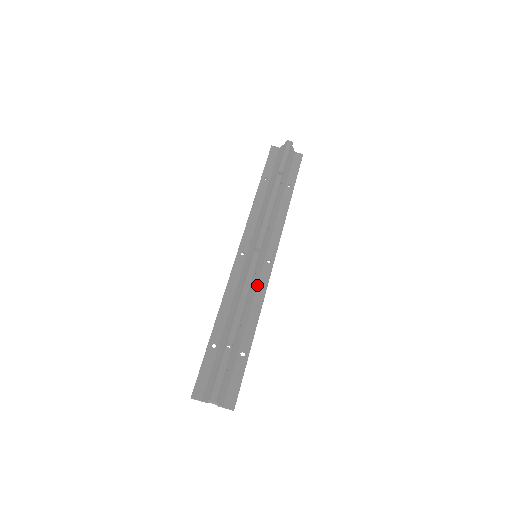
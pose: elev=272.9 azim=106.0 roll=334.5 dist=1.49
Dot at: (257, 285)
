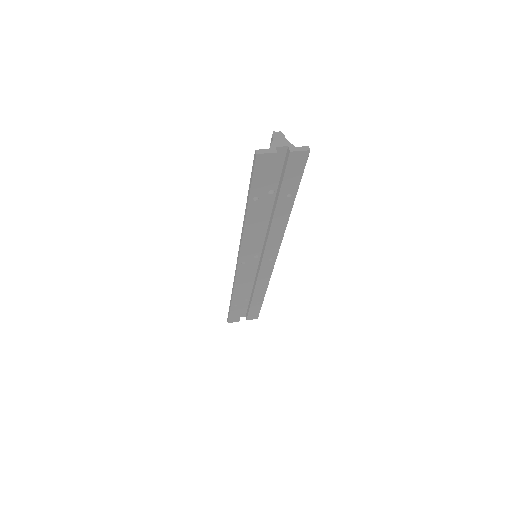
Dot at: occluded
